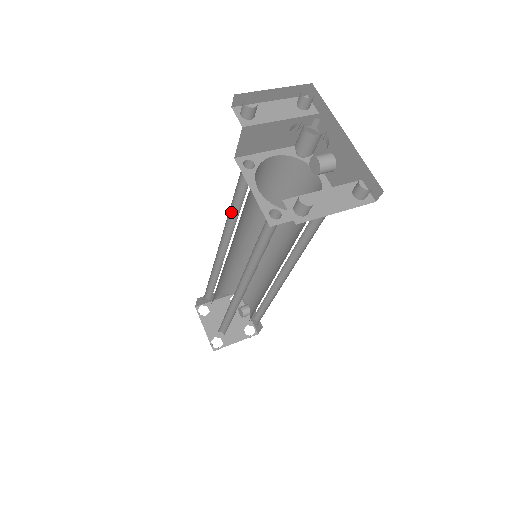
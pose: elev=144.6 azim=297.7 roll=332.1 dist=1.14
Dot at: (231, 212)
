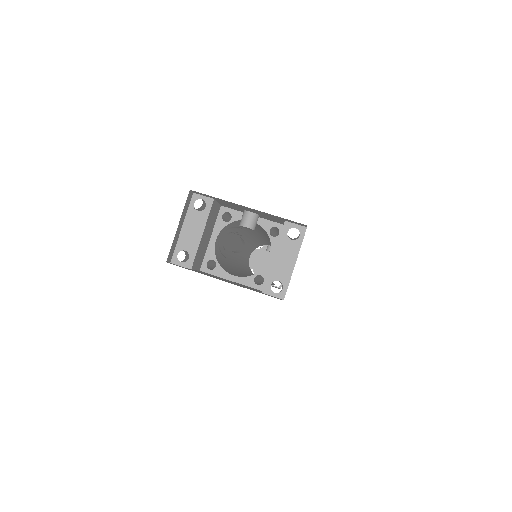
Dot at: occluded
